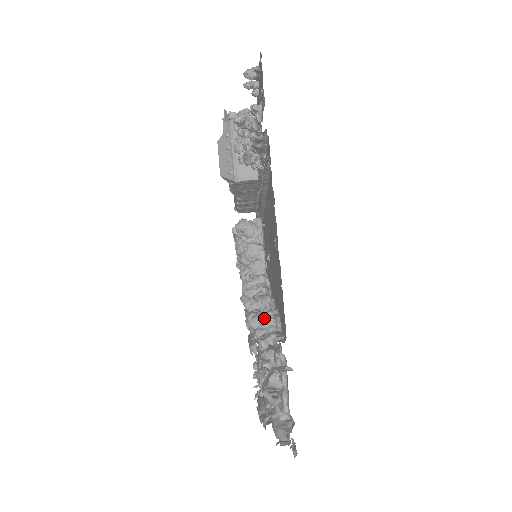
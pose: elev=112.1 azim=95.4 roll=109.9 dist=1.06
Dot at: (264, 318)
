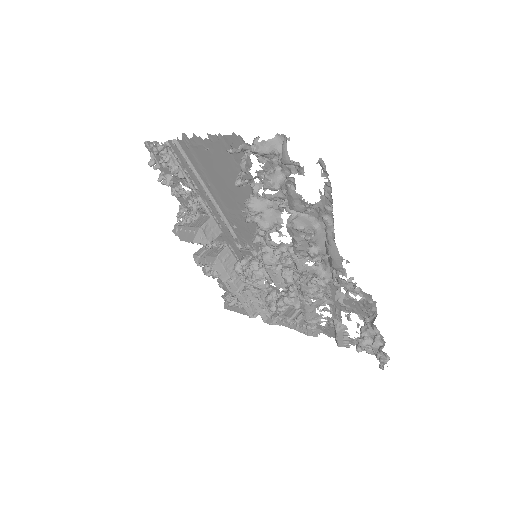
Dot at: (239, 173)
